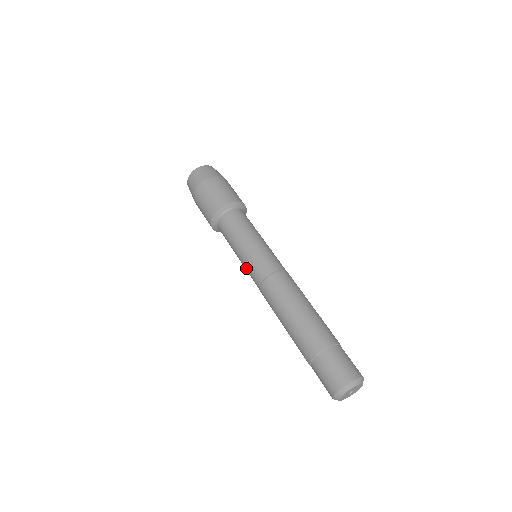
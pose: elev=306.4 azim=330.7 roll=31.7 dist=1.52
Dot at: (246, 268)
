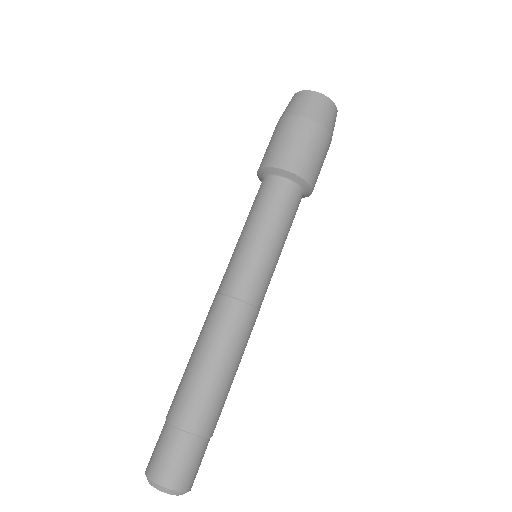
Dot at: (232, 258)
